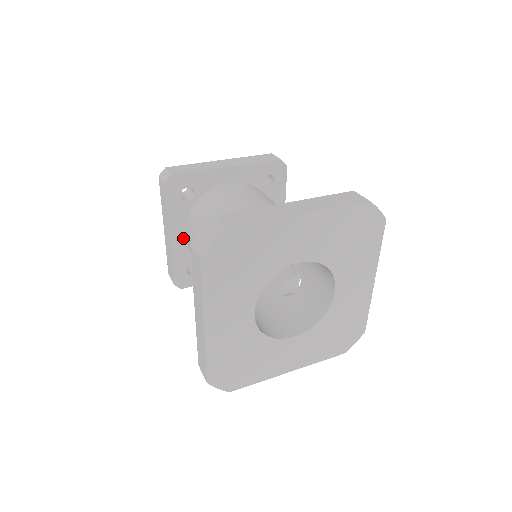
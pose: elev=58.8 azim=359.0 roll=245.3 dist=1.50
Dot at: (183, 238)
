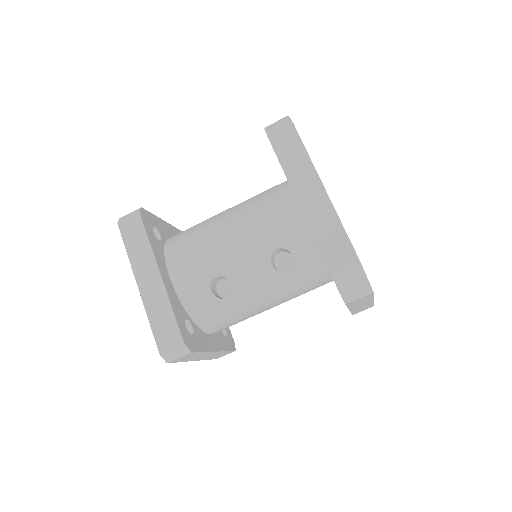
Dot at: (169, 281)
